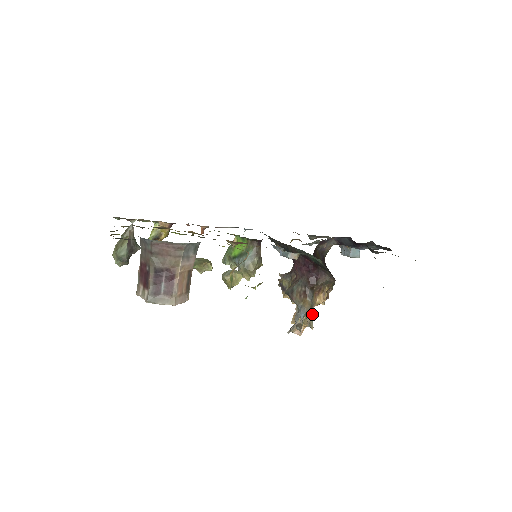
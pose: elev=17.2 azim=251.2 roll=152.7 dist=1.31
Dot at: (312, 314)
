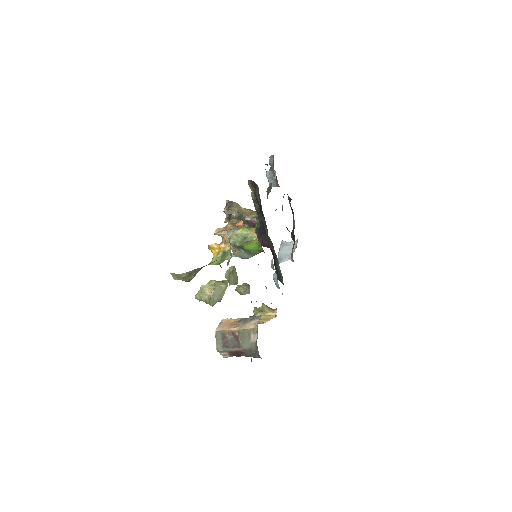
Dot at: occluded
